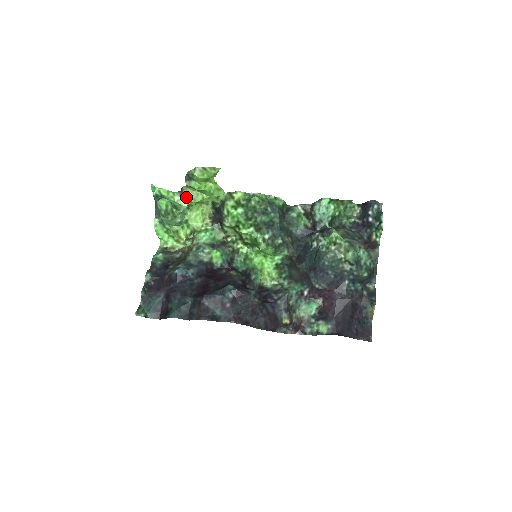
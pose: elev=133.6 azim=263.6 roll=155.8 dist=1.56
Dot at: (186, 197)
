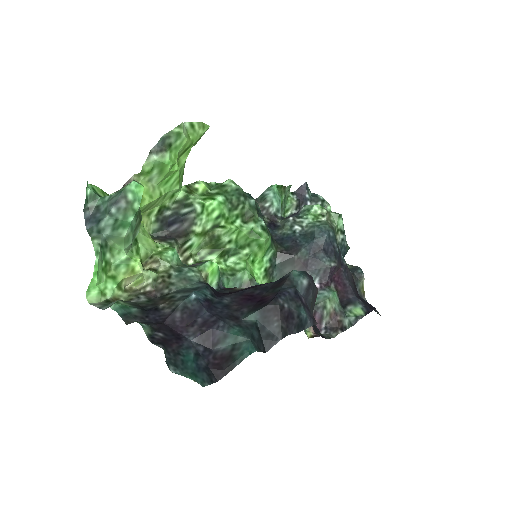
Dot at: occluded
